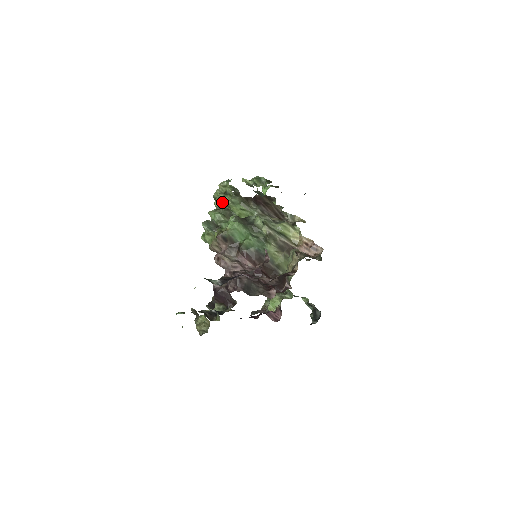
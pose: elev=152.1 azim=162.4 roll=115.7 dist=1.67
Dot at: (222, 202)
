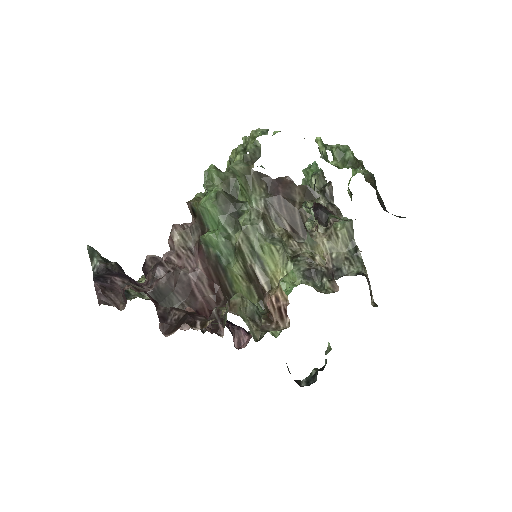
Dot at: (234, 159)
